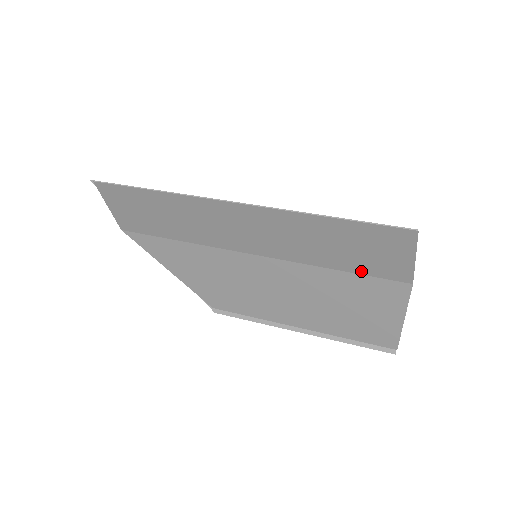
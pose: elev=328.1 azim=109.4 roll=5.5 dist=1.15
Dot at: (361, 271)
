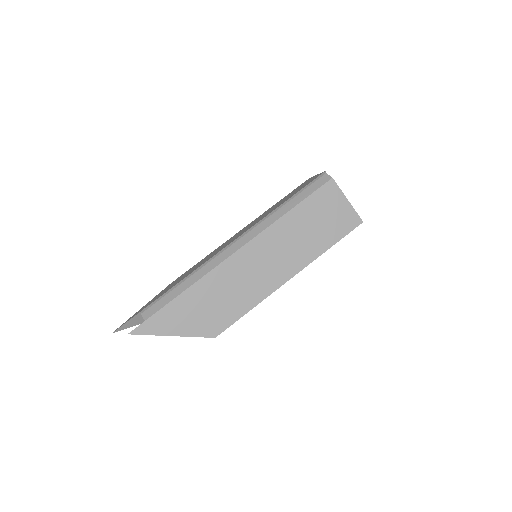
Dot at: (340, 237)
